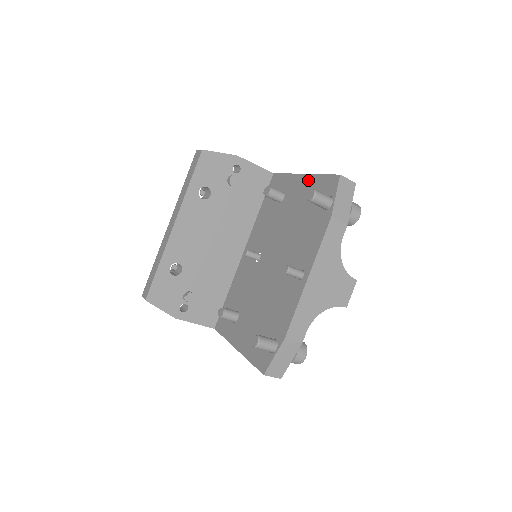
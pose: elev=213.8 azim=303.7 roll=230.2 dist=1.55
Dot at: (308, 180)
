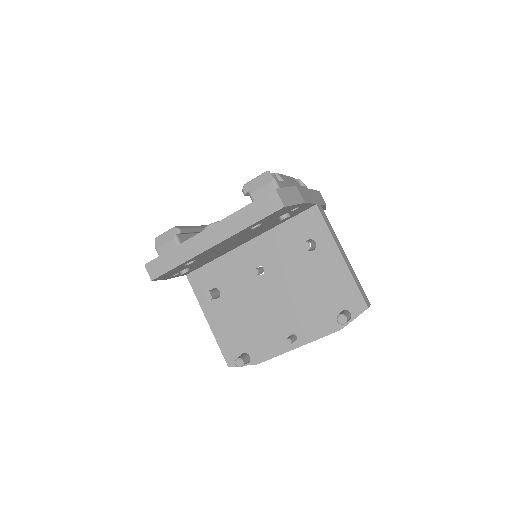
Dot at: (343, 271)
